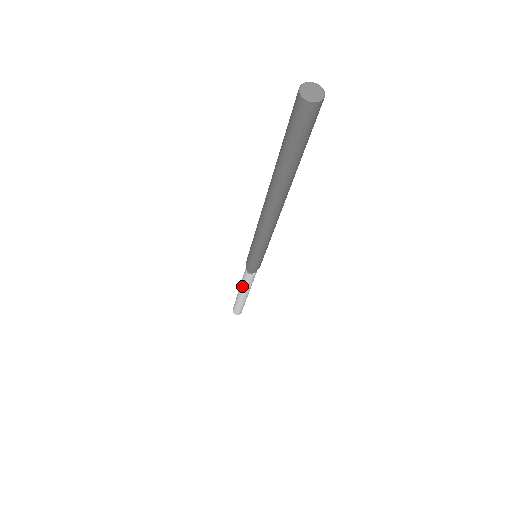
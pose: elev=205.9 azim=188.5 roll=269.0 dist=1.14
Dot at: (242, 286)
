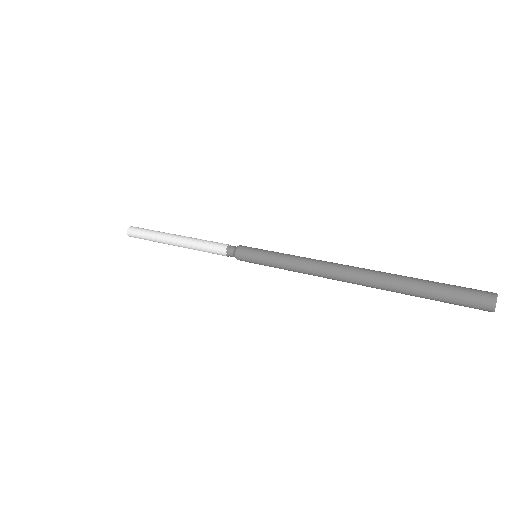
Dot at: (194, 249)
